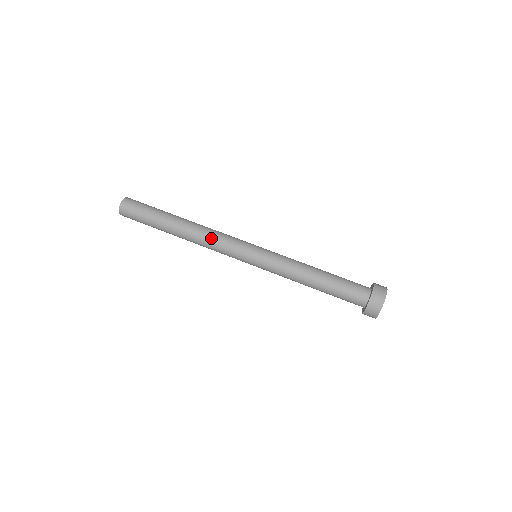
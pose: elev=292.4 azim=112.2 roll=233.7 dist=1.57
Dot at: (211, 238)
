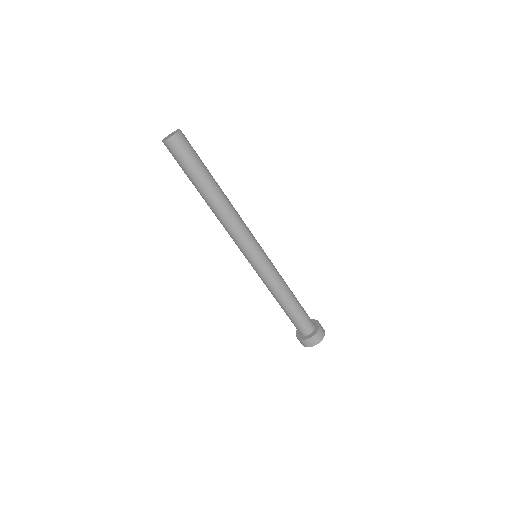
Dot at: (232, 226)
